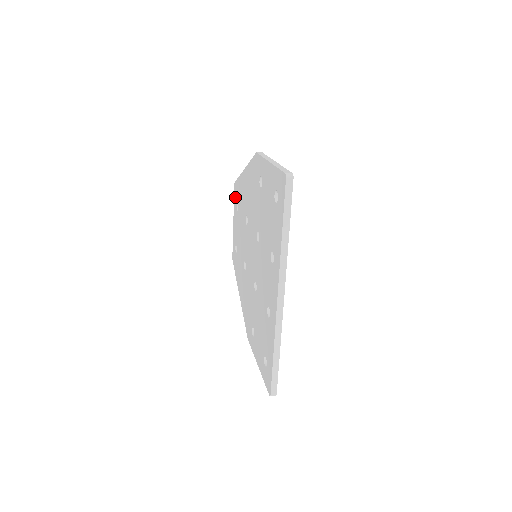
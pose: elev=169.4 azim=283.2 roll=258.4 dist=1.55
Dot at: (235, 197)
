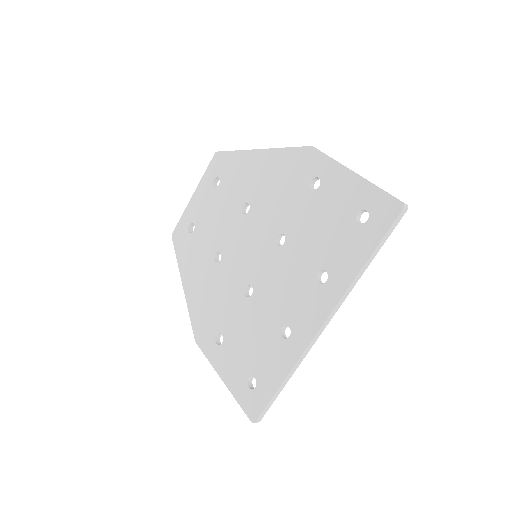
Dot at: (213, 169)
